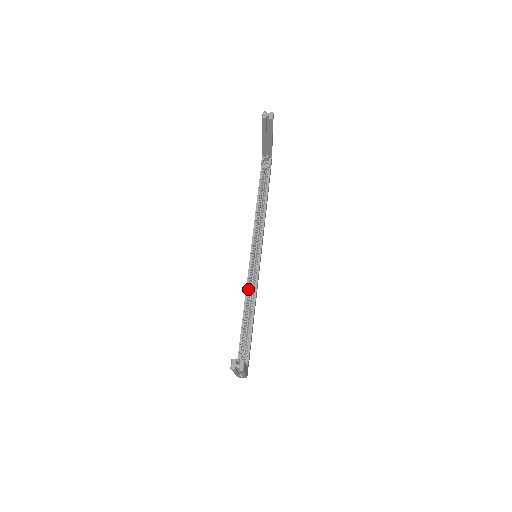
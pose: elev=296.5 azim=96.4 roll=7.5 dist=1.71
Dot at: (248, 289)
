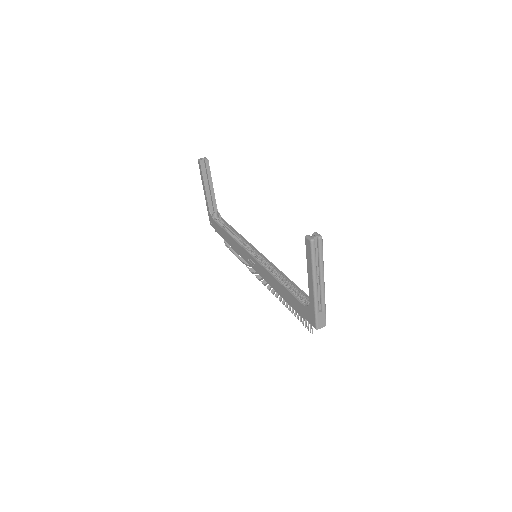
Dot at: (268, 275)
